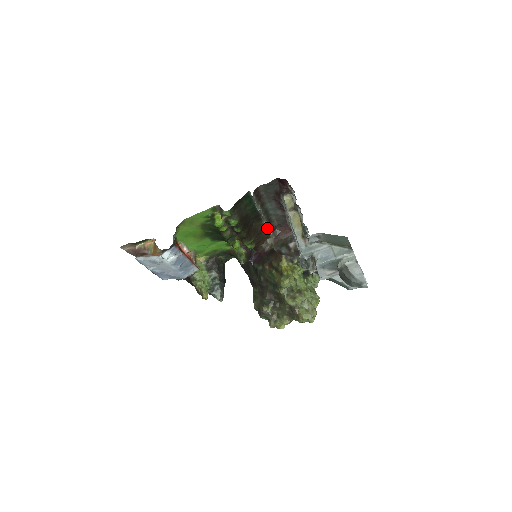
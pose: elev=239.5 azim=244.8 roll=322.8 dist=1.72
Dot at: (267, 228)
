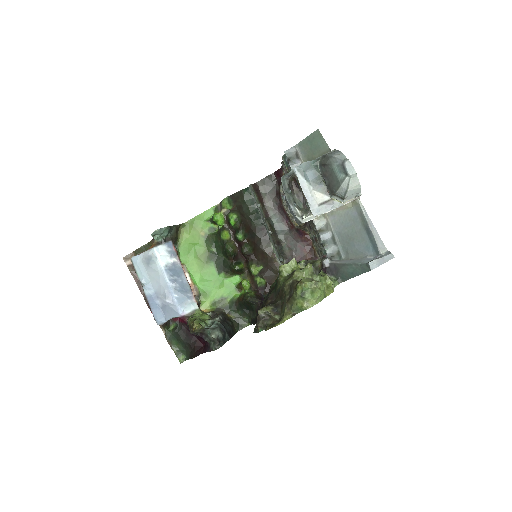
Dot at: (277, 255)
